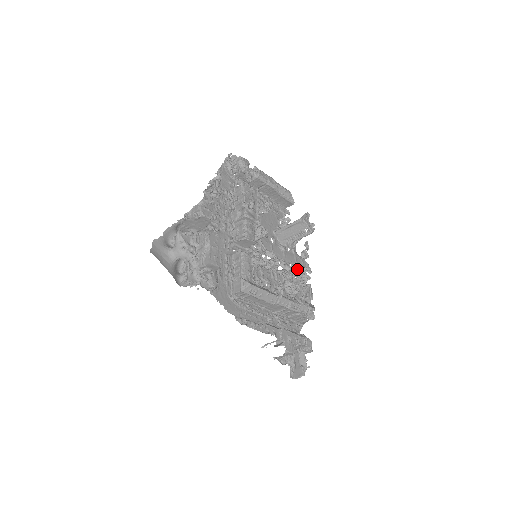
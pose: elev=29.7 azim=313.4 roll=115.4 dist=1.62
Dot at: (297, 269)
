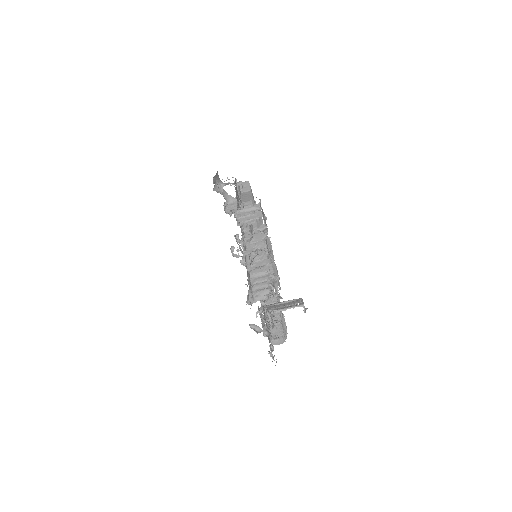
Dot at: (271, 310)
